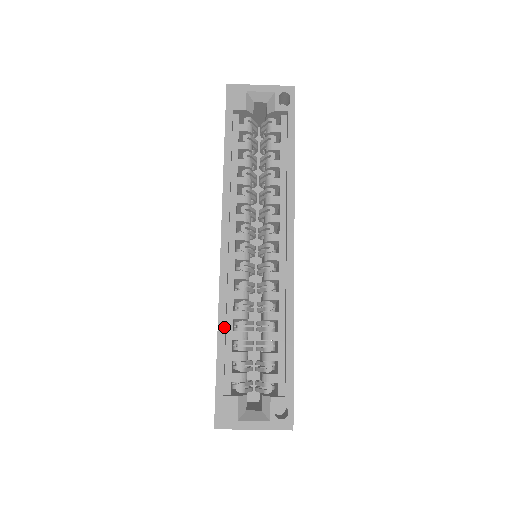
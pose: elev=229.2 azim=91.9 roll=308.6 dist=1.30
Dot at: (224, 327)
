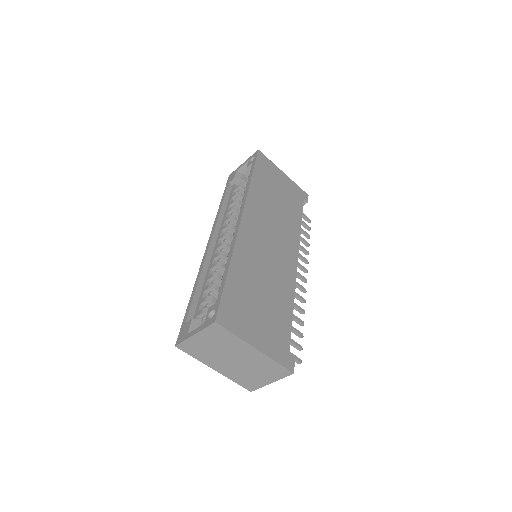
Dot at: (197, 284)
